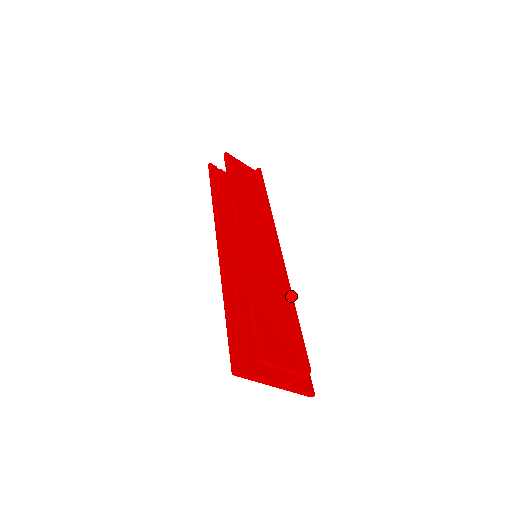
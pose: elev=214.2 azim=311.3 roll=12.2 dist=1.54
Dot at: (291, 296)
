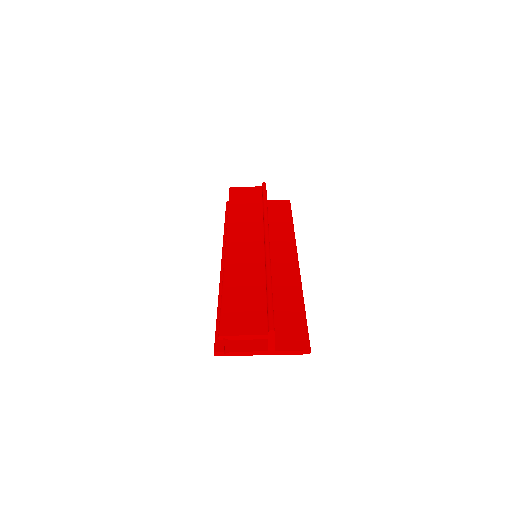
Dot at: (268, 276)
